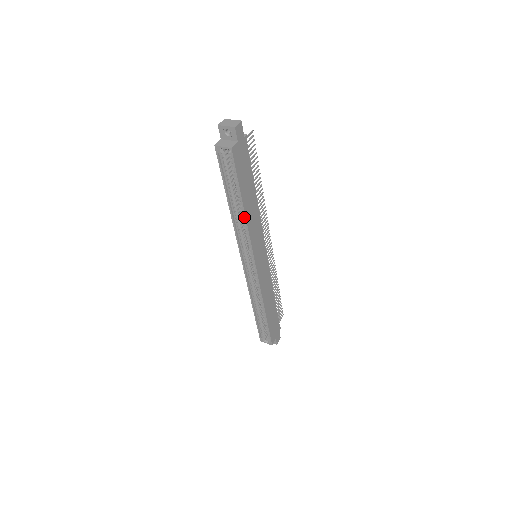
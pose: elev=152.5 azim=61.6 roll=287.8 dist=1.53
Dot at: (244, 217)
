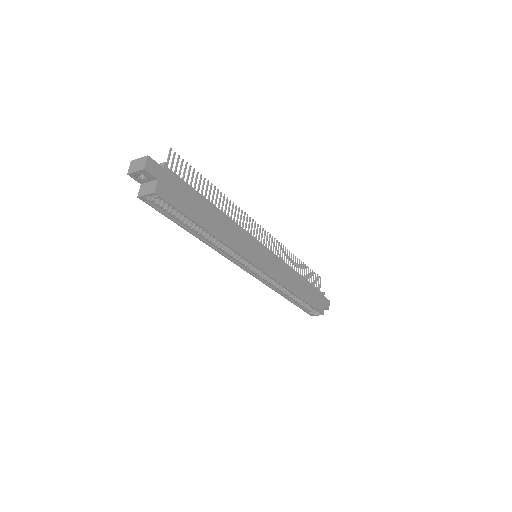
Dot at: (216, 239)
